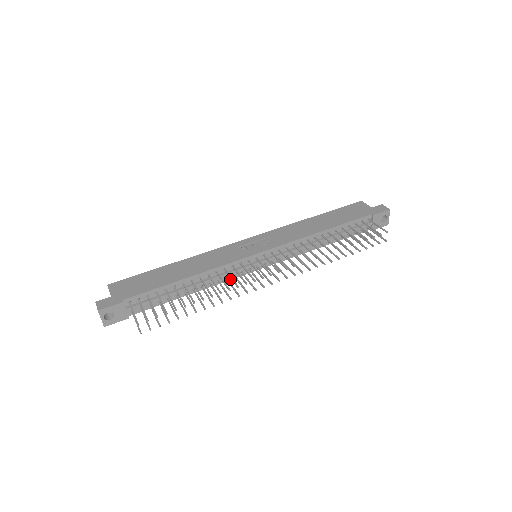
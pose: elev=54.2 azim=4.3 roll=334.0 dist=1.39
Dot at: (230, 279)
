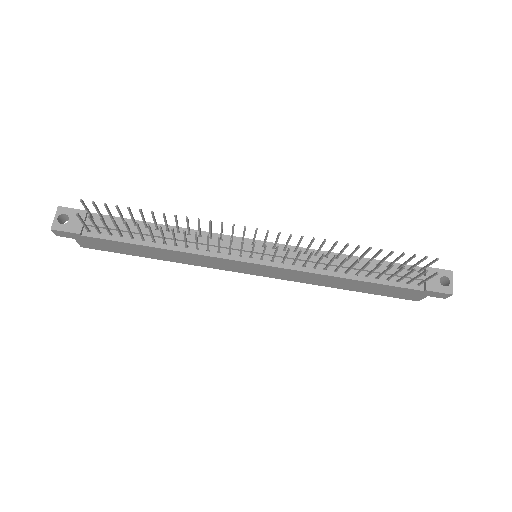
Dot at: (213, 256)
